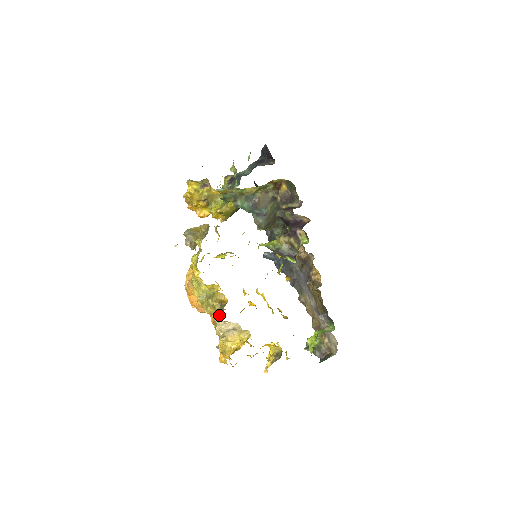
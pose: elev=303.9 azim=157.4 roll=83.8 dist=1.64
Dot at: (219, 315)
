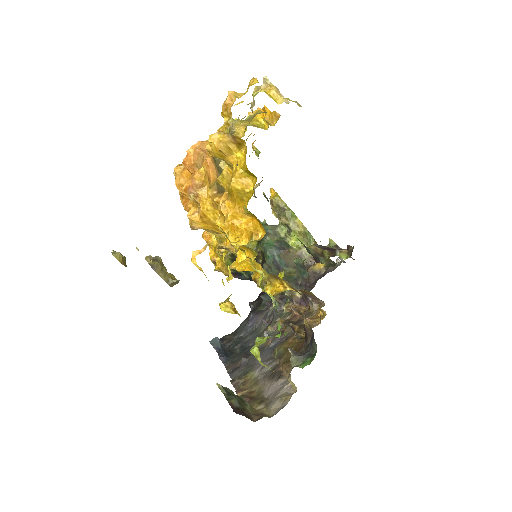
Dot at: occluded
